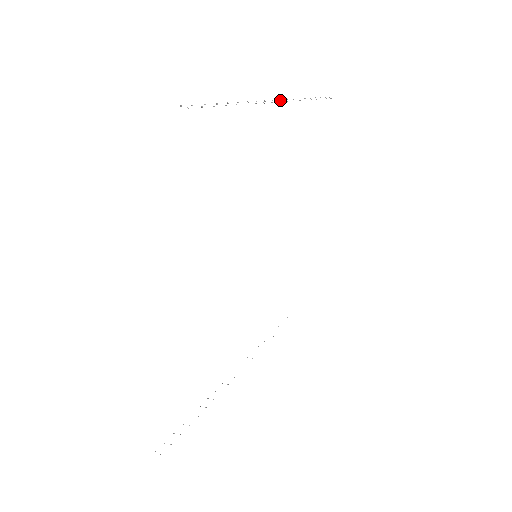
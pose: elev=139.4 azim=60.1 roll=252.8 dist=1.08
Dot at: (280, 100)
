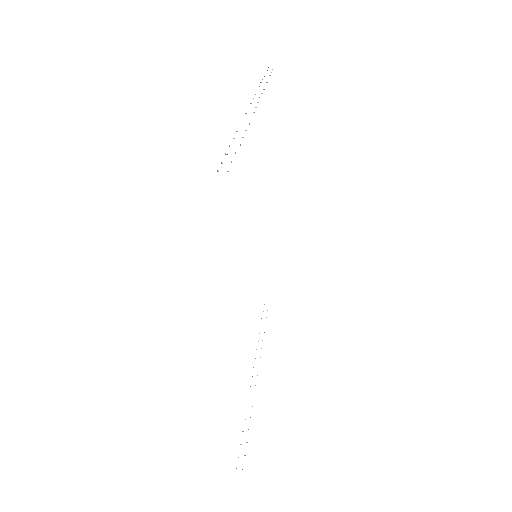
Dot at: (251, 103)
